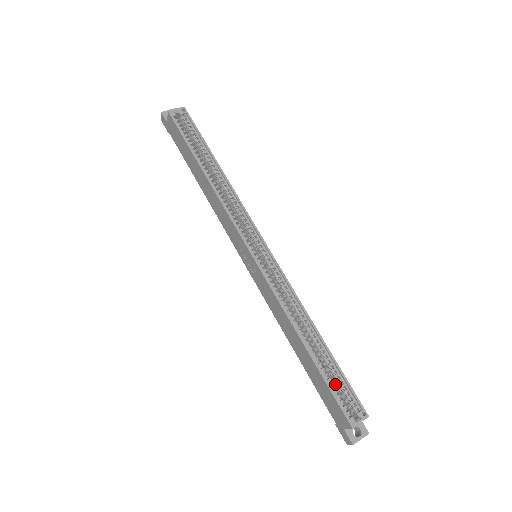
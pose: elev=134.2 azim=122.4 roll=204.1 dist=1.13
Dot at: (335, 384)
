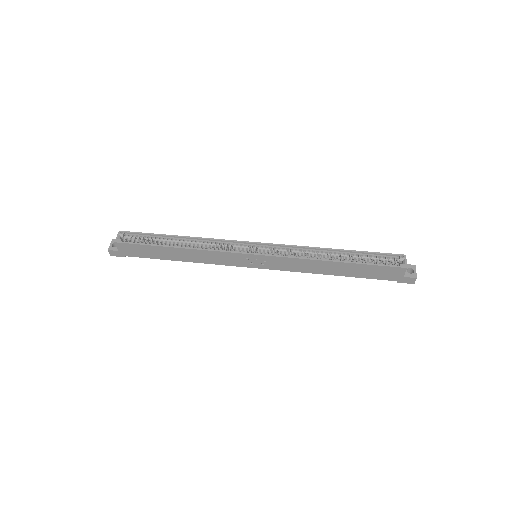
Dot at: (373, 262)
